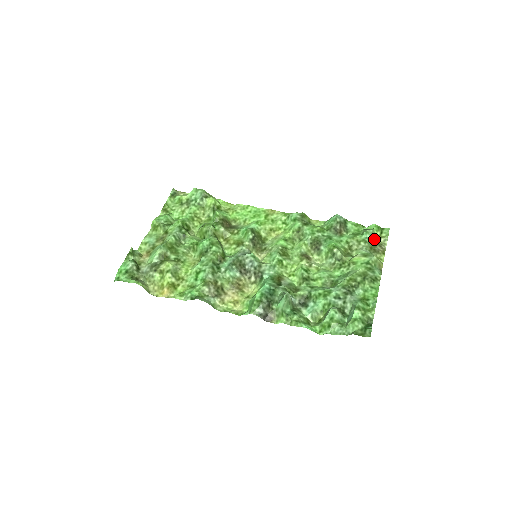
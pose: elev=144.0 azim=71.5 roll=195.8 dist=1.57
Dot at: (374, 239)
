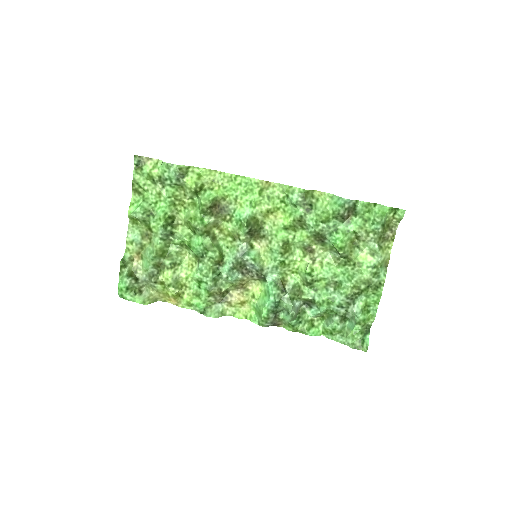
Dot at: (385, 224)
